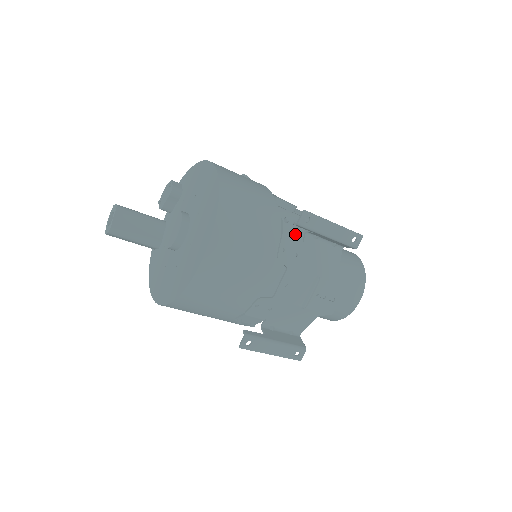
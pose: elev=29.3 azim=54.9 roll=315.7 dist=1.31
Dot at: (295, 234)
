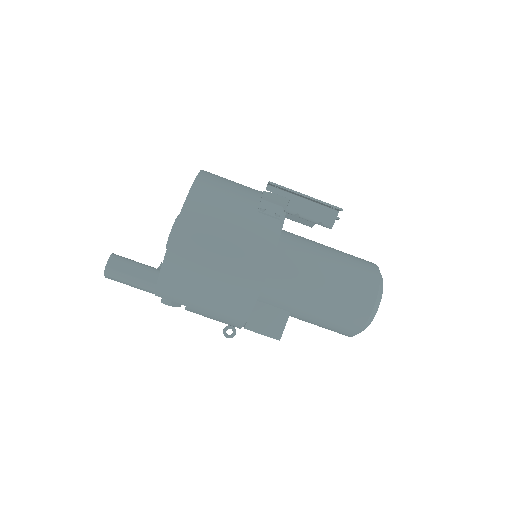
Dot at: occluded
